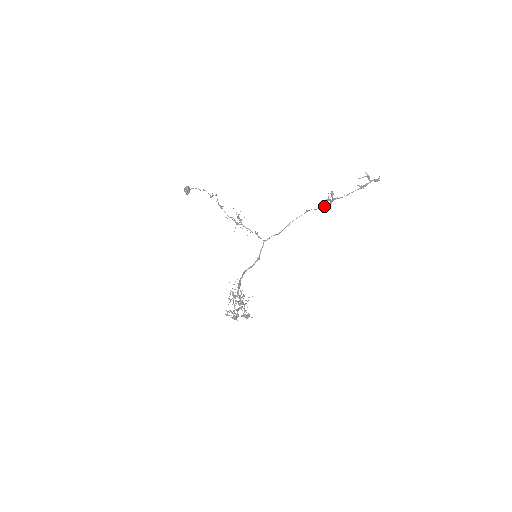
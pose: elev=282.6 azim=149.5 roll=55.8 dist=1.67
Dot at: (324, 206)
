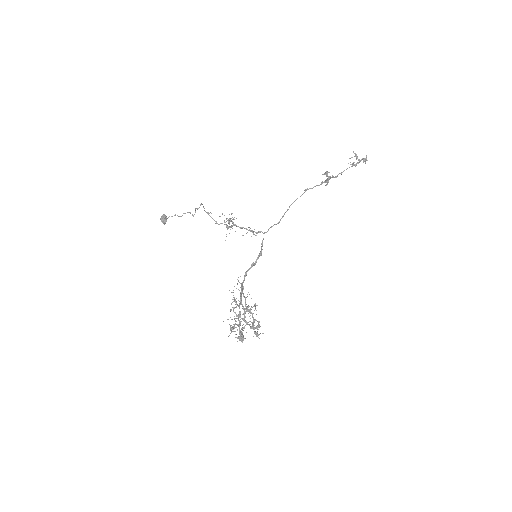
Dot at: (322, 183)
